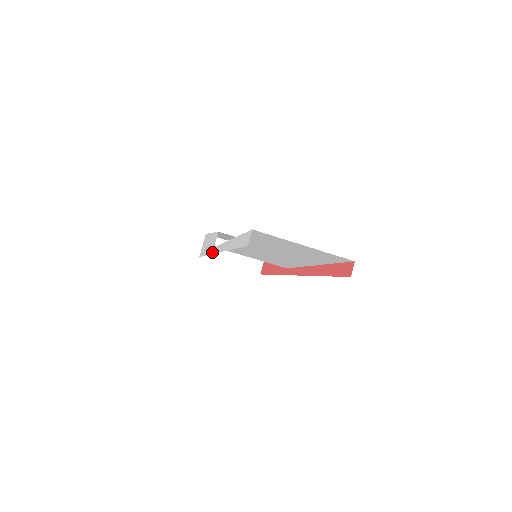
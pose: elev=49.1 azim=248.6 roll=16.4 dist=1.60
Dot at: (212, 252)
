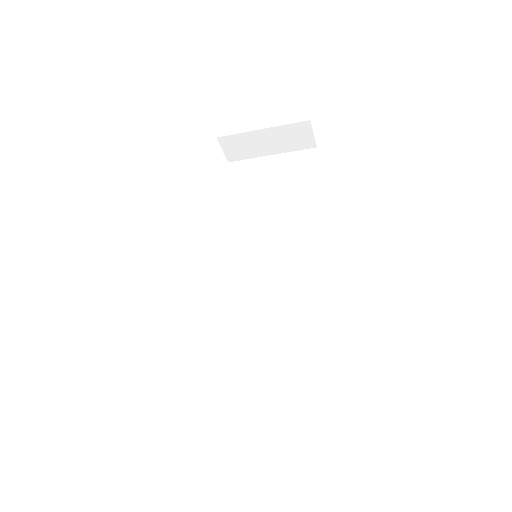
Dot at: occluded
